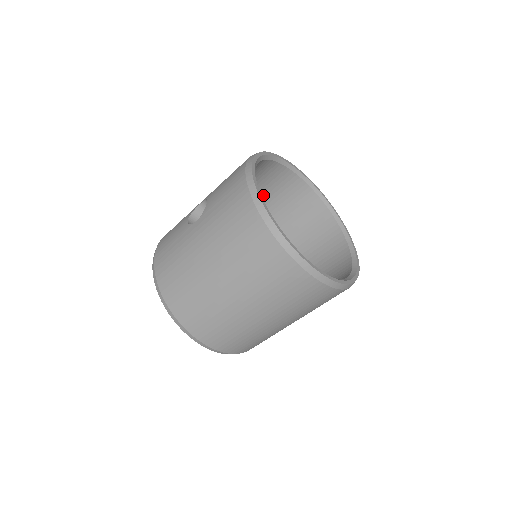
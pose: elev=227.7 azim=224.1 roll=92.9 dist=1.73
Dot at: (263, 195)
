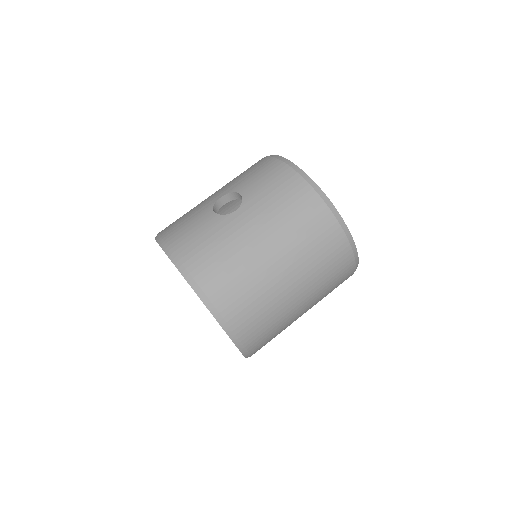
Dot at: (238, 203)
